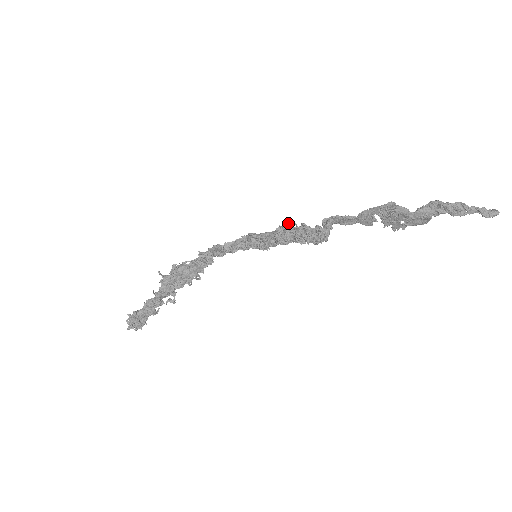
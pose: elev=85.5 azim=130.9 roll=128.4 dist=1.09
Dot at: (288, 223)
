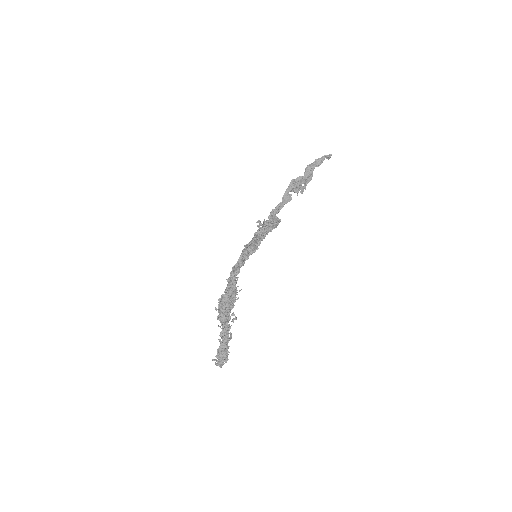
Dot at: (259, 223)
